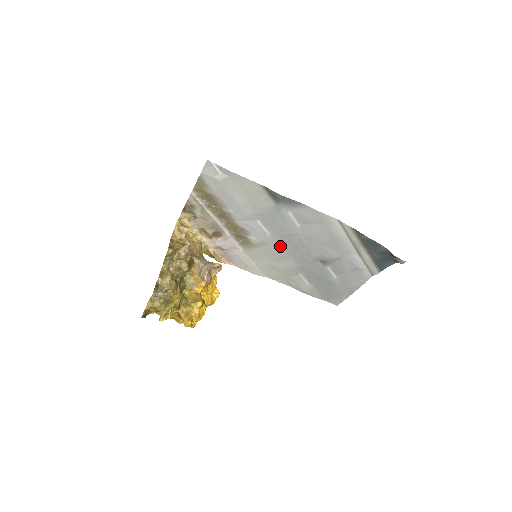
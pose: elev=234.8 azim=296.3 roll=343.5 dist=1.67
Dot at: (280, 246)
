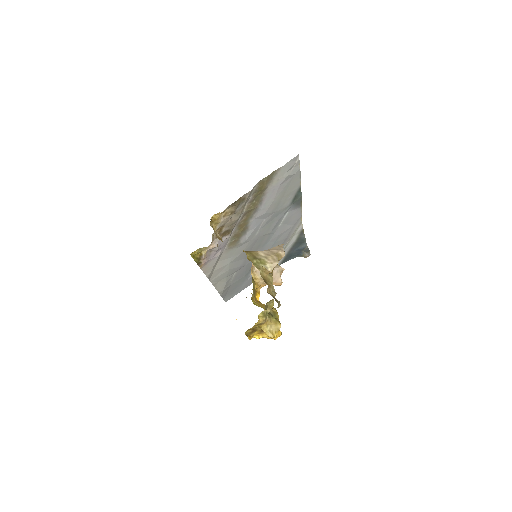
Dot at: (252, 245)
